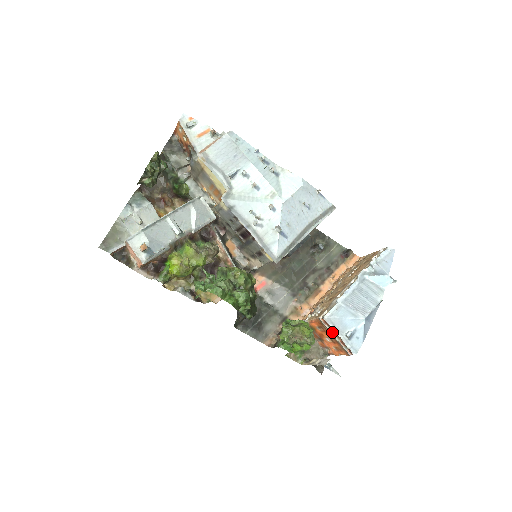
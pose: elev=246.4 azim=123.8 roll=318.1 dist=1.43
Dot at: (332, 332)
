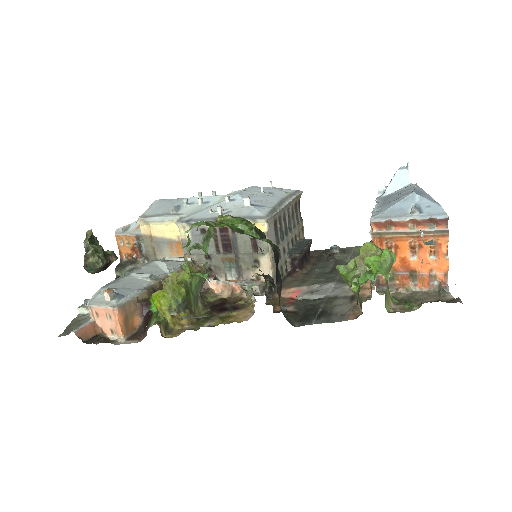
Dot at: (398, 229)
